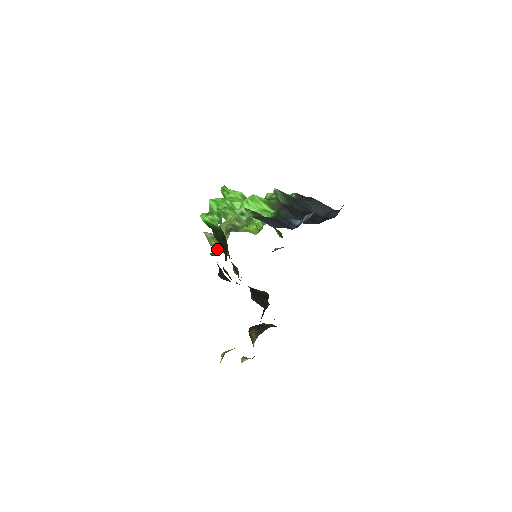
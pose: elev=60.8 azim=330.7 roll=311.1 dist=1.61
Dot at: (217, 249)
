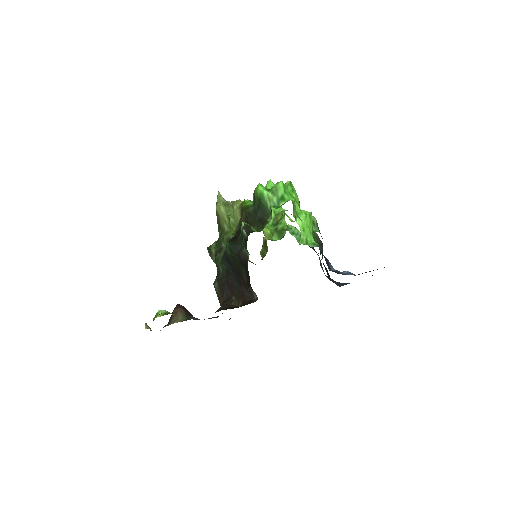
Dot at: (218, 216)
